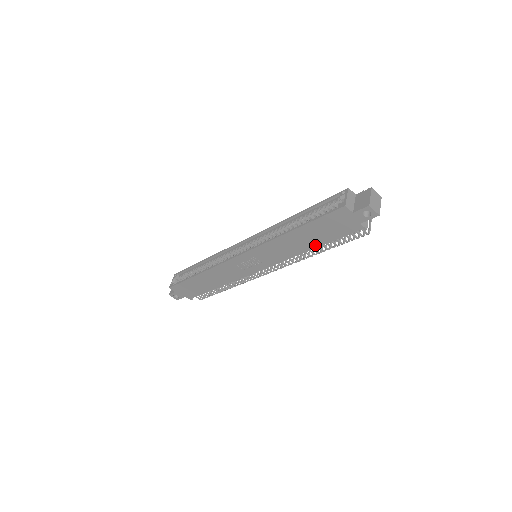
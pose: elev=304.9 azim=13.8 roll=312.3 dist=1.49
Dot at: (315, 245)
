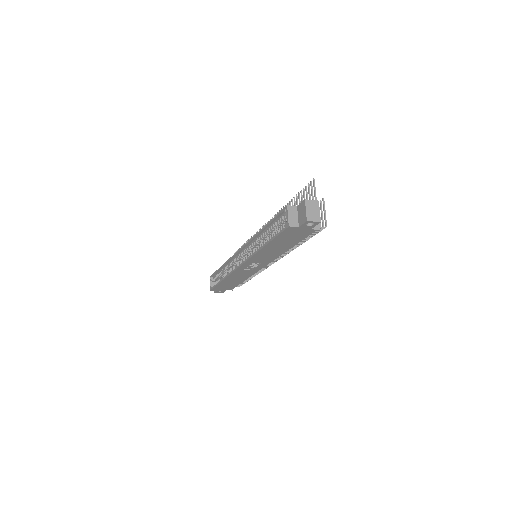
Dot at: (290, 246)
